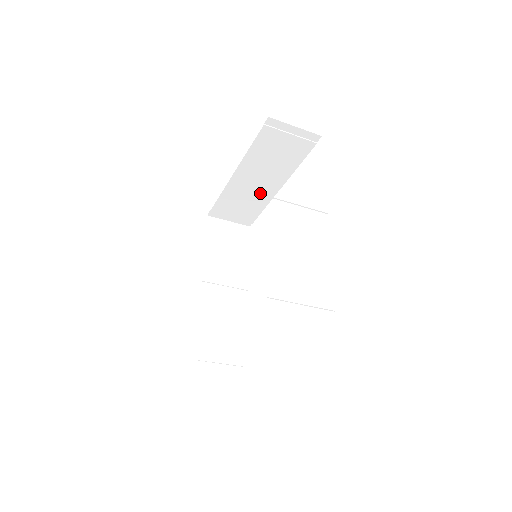
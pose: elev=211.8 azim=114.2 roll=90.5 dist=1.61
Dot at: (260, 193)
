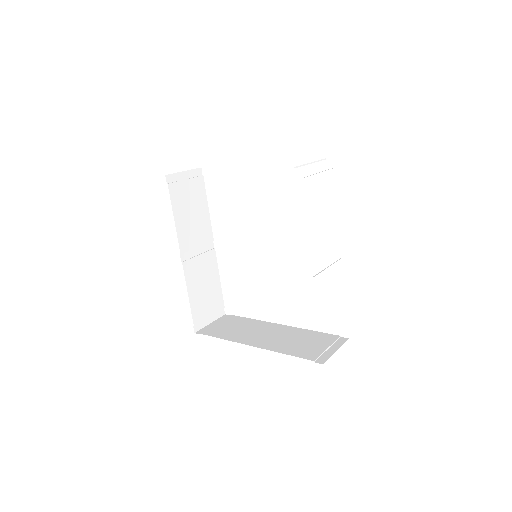
Dot at: occluded
